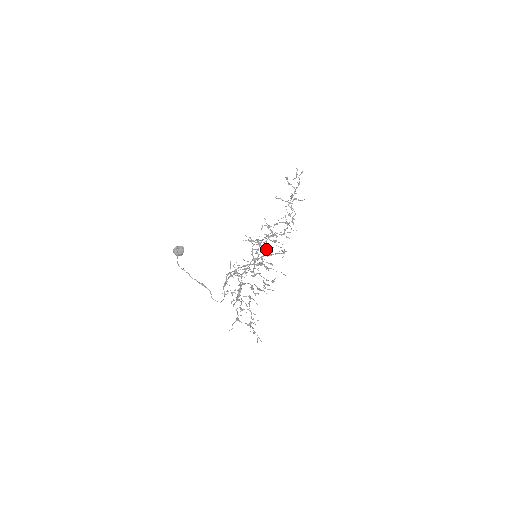
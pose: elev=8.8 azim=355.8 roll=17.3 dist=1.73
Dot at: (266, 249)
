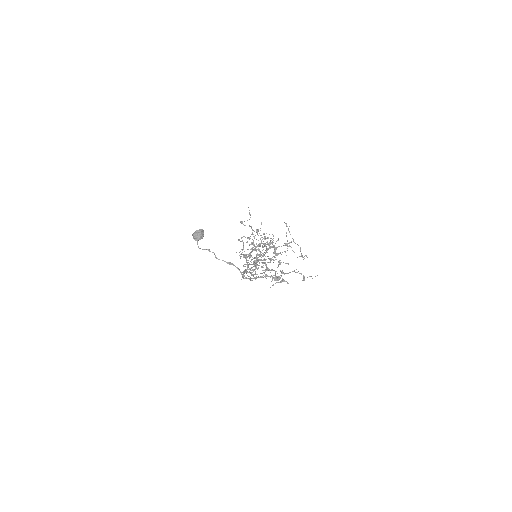
Dot at: occluded
